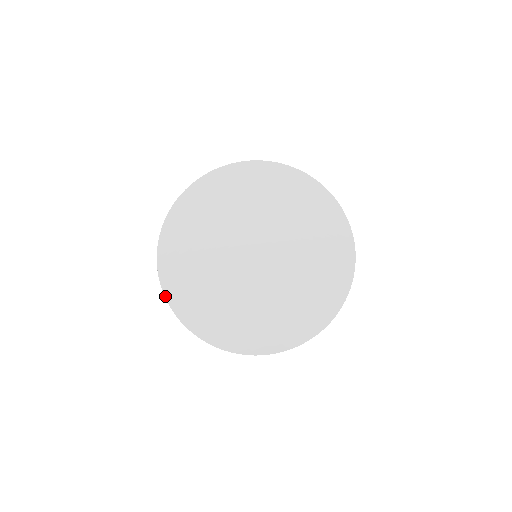
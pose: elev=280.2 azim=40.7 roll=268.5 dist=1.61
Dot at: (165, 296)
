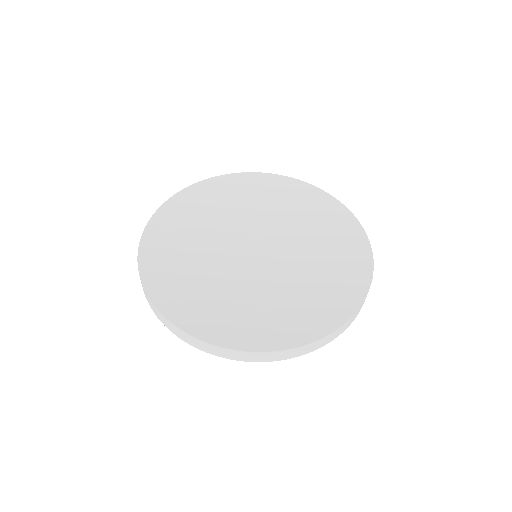
Dot at: (207, 342)
